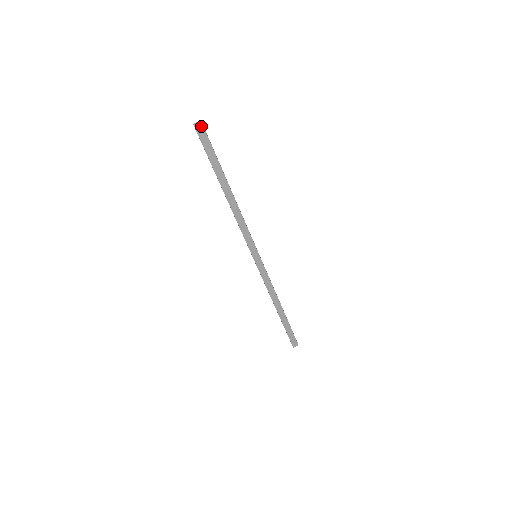
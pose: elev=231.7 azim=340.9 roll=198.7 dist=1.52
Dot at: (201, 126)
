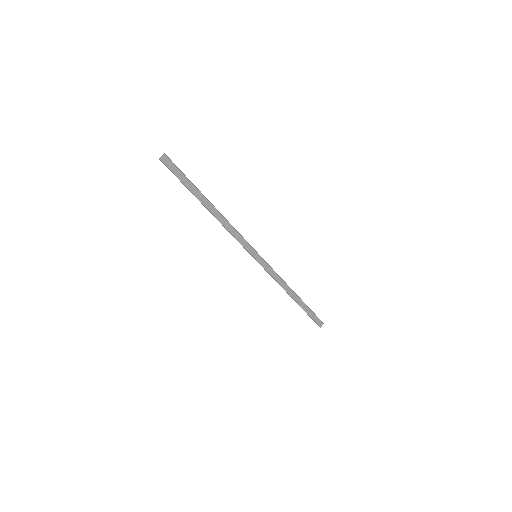
Dot at: (166, 158)
